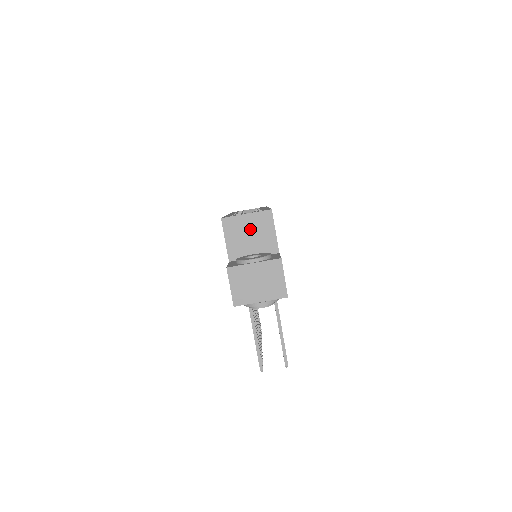
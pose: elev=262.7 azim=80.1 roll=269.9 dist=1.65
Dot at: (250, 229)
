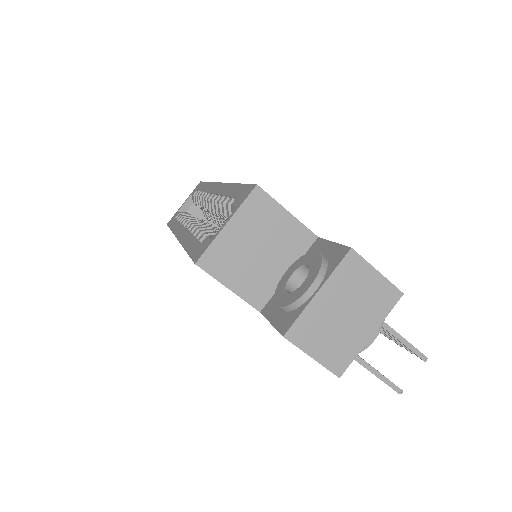
Dot at: (250, 241)
